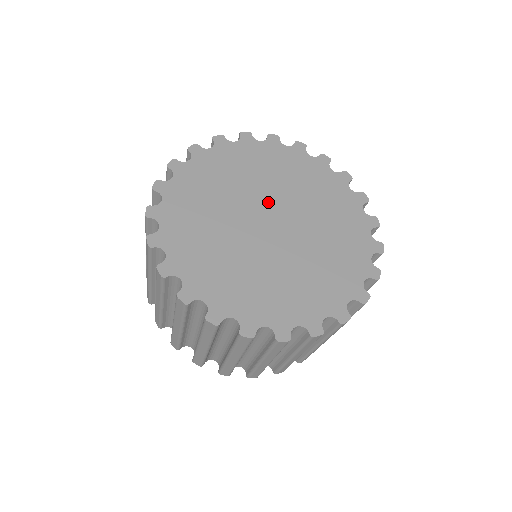
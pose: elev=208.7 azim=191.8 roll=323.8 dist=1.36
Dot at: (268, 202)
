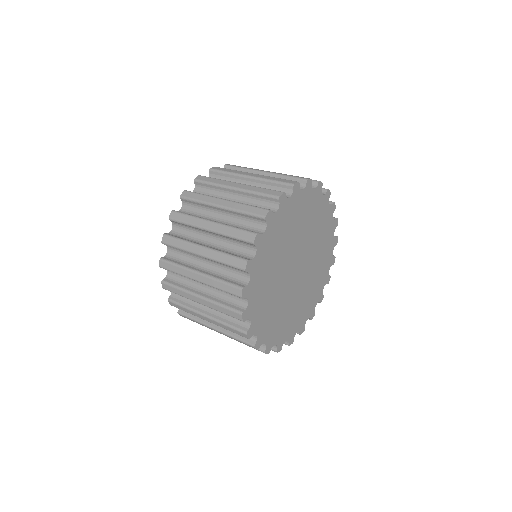
Dot at: (305, 253)
